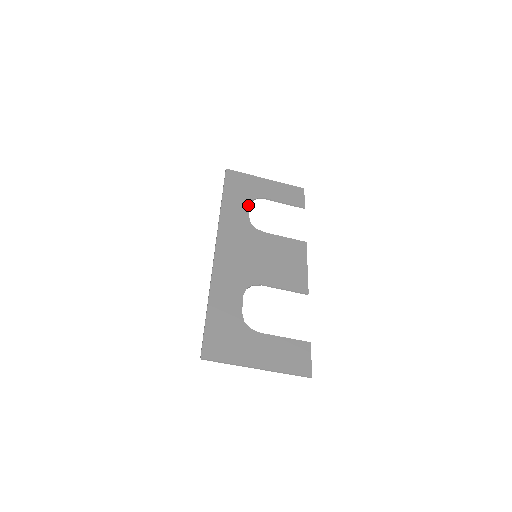
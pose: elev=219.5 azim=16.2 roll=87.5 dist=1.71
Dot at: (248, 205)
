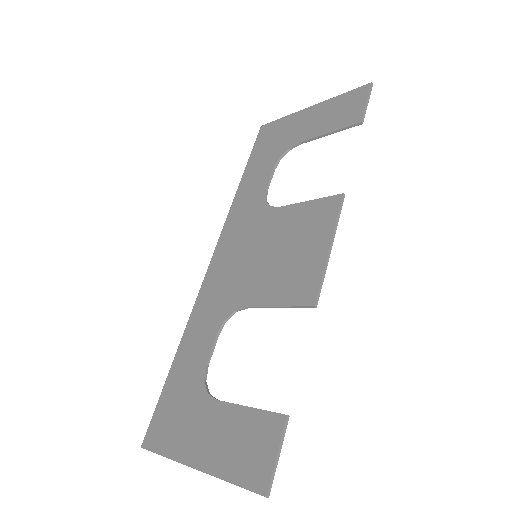
Dot at: (271, 170)
